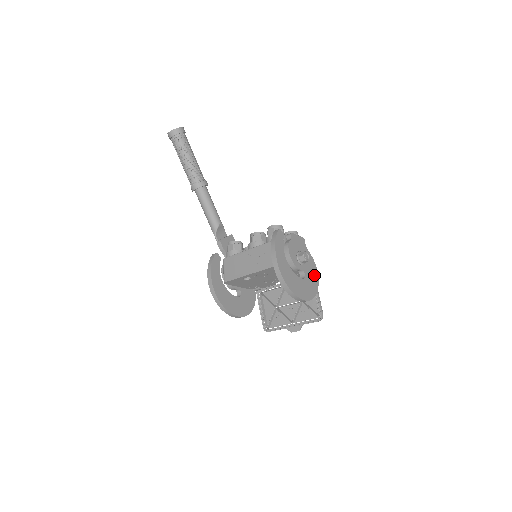
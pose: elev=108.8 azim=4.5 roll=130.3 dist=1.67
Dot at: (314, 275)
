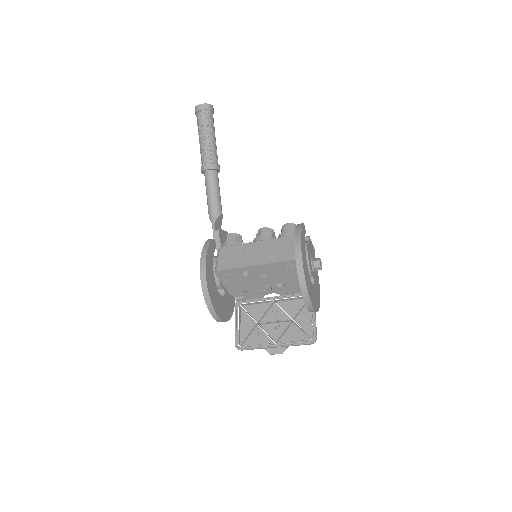
Dot at: (318, 290)
